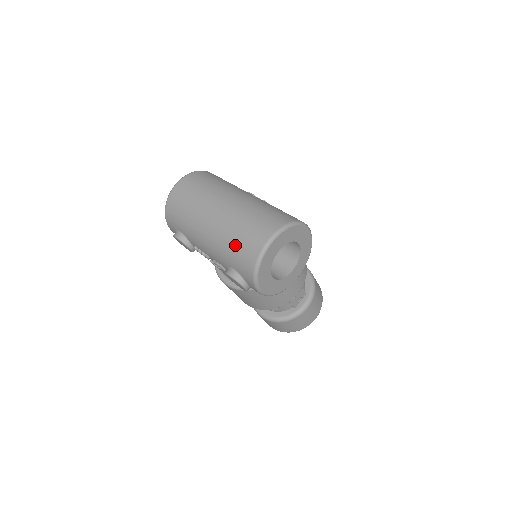
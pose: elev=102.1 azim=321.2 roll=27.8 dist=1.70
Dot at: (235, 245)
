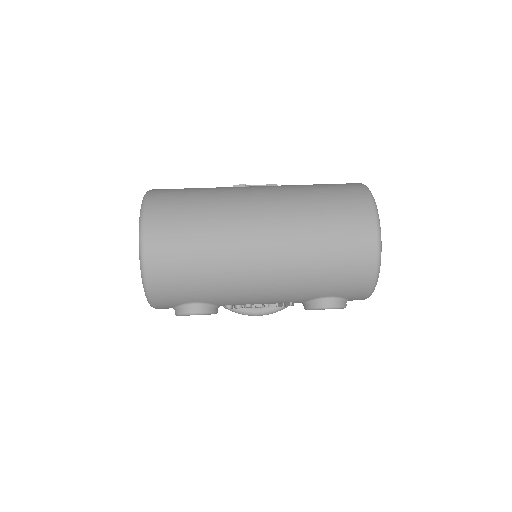
Dot at: (329, 269)
